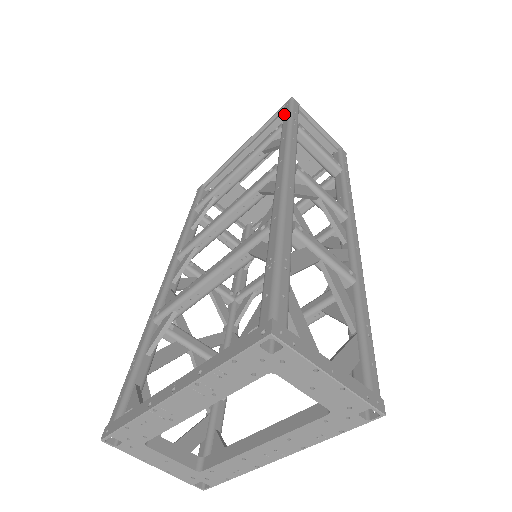
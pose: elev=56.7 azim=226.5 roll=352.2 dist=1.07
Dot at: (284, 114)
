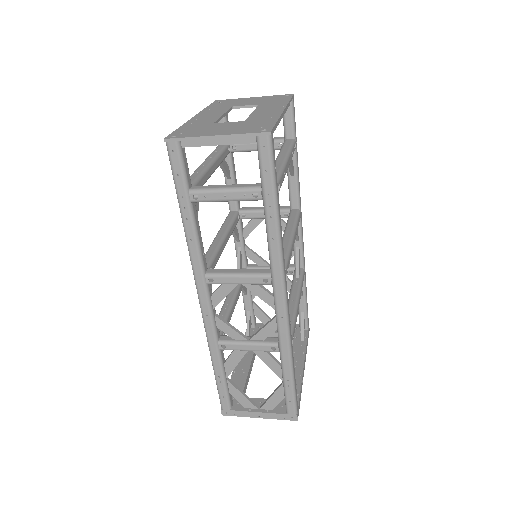
Dot at: occluded
